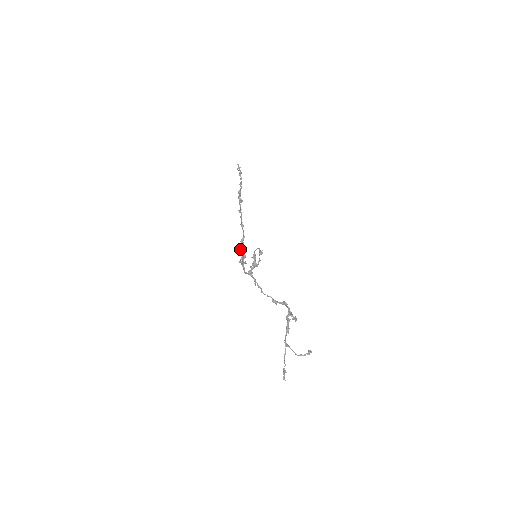
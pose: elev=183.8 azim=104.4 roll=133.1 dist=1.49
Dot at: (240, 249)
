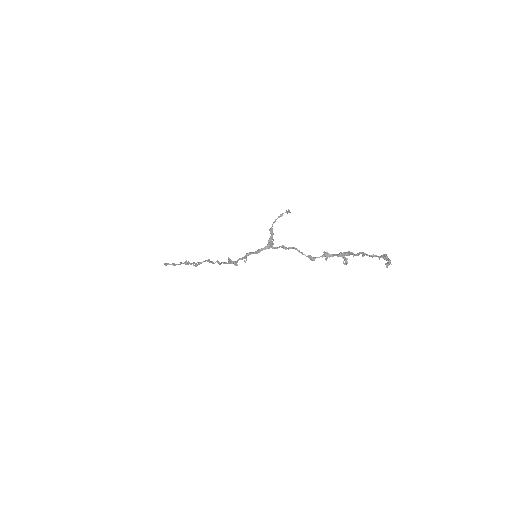
Dot at: (230, 259)
